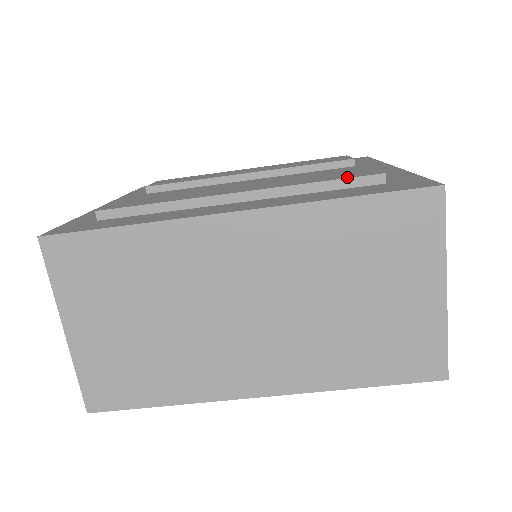
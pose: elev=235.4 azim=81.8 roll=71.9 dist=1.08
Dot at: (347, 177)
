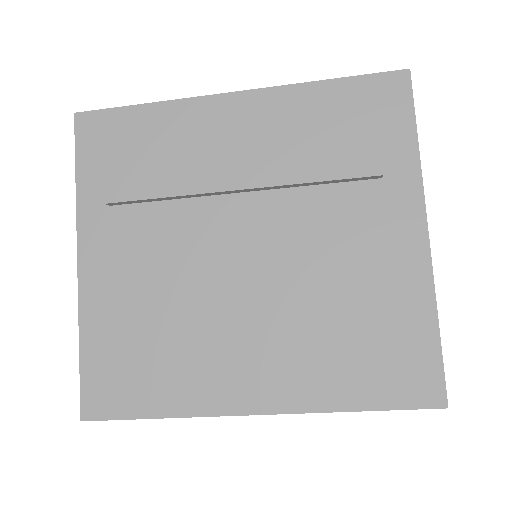
Dot at: (363, 359)
